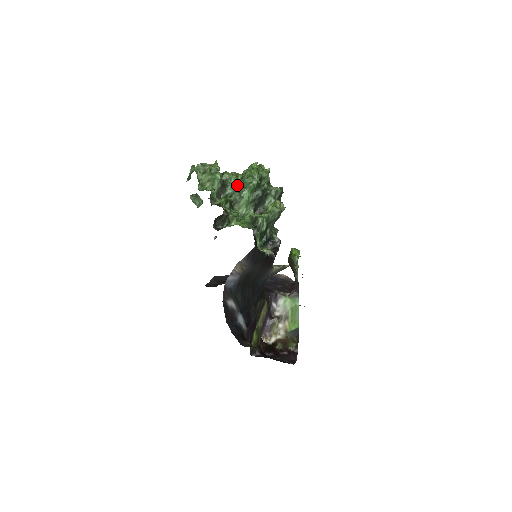
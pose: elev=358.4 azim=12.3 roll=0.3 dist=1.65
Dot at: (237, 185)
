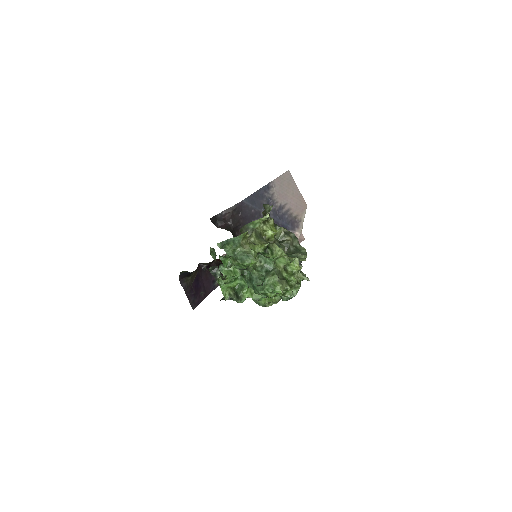
Dot at: (253, 279)
